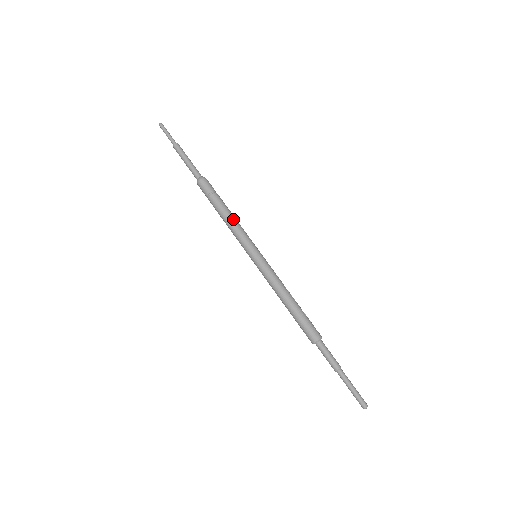
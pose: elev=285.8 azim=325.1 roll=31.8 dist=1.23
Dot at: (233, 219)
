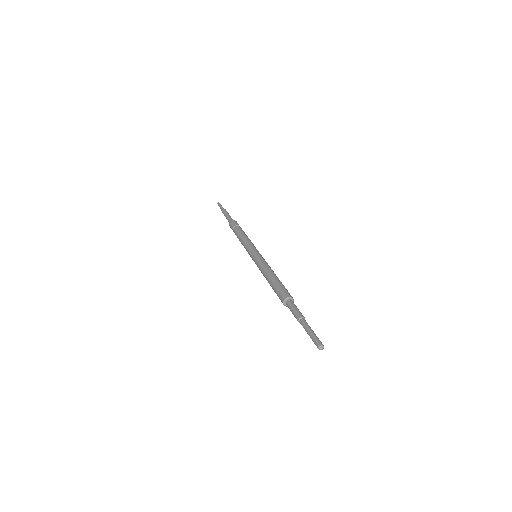
Dot at: (245, 236)
